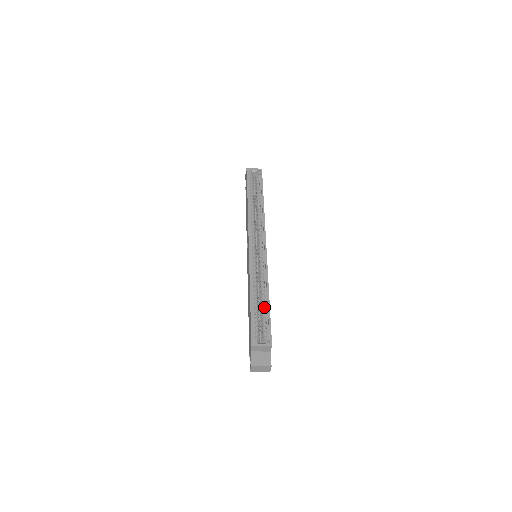
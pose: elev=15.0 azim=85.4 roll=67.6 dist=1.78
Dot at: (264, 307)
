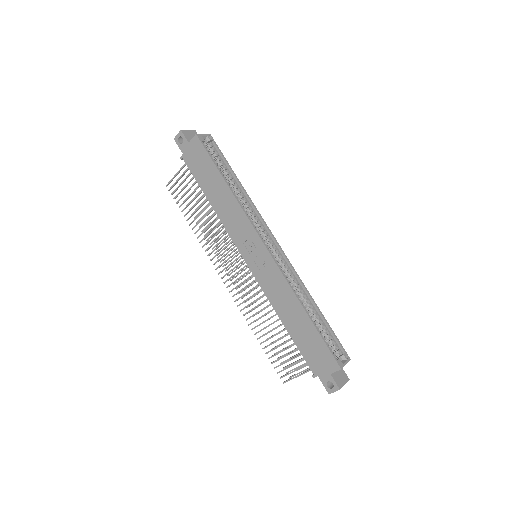
Dot at: (320, 320)
